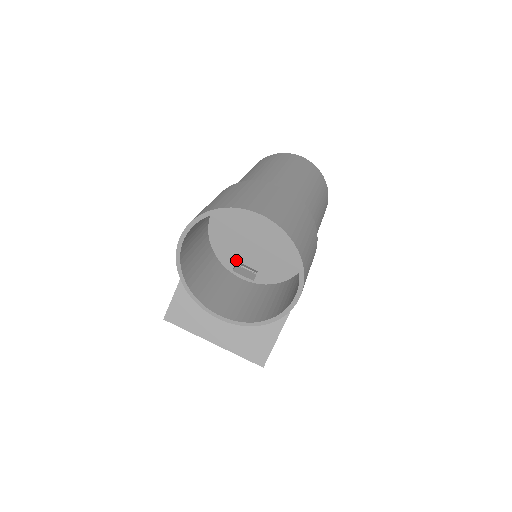
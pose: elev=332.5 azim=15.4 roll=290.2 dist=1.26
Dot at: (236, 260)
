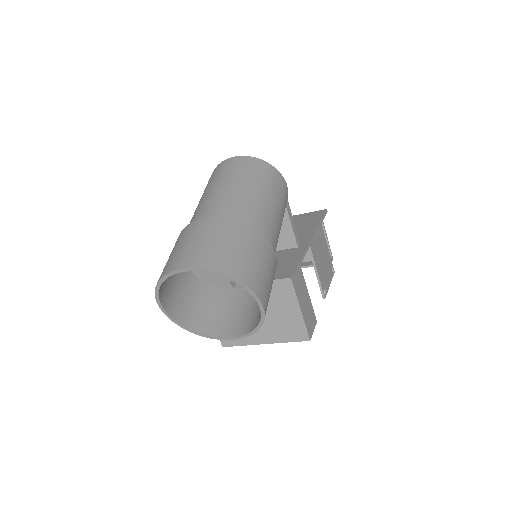
Dot at: (229, 281)
